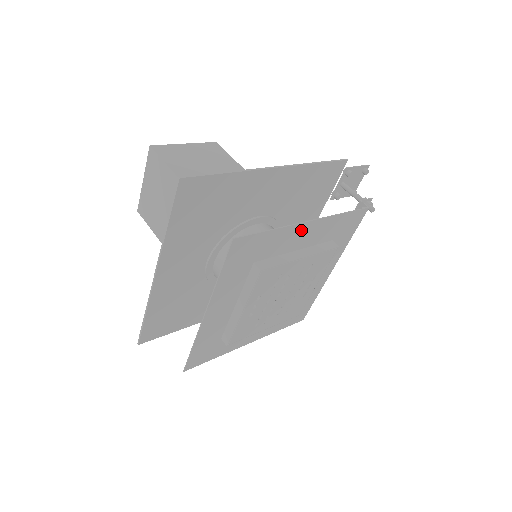
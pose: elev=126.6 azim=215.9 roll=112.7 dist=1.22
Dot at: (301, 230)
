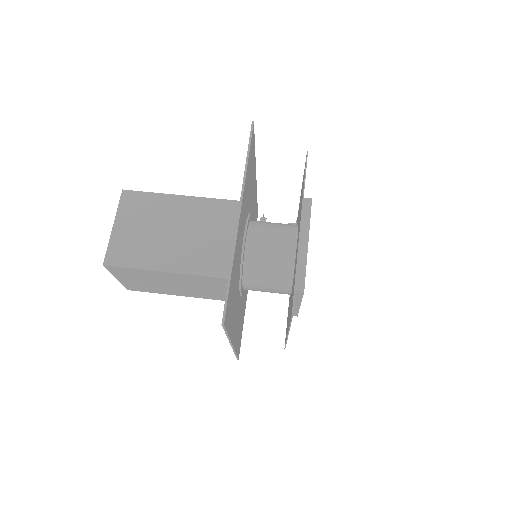
Dot at: occluded
